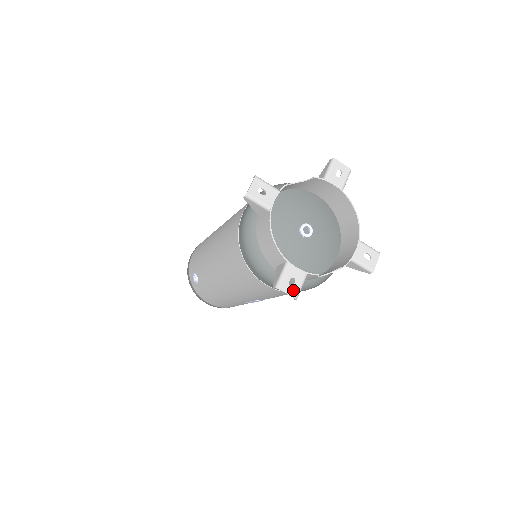
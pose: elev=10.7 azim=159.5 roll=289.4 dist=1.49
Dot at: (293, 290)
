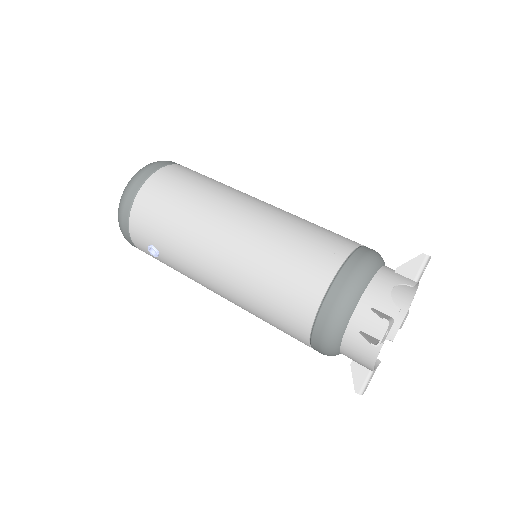
Dot at: occluded
